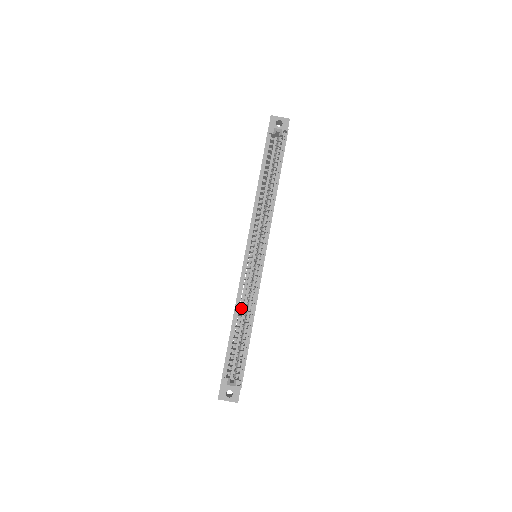
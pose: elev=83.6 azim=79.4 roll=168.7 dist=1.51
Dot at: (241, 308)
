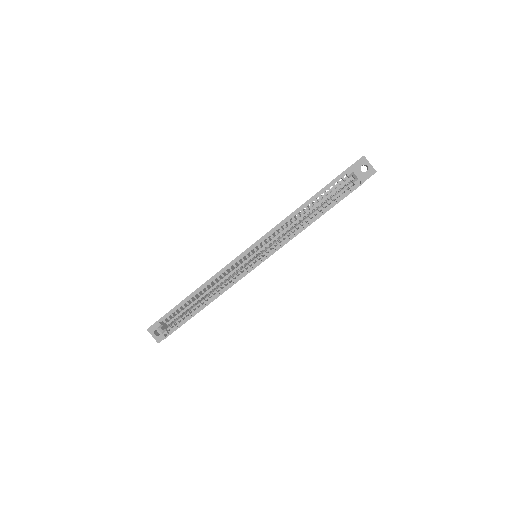
Dot at: occluded
